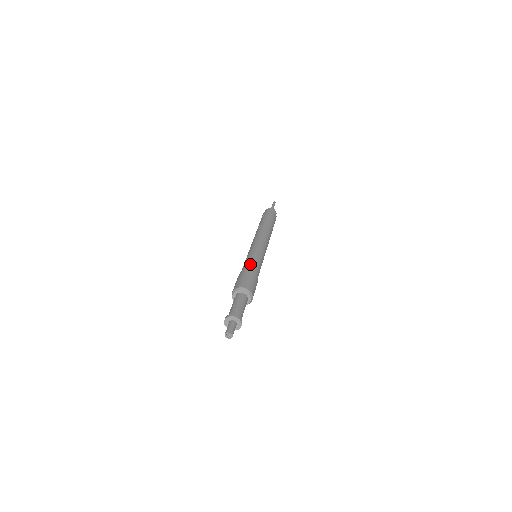
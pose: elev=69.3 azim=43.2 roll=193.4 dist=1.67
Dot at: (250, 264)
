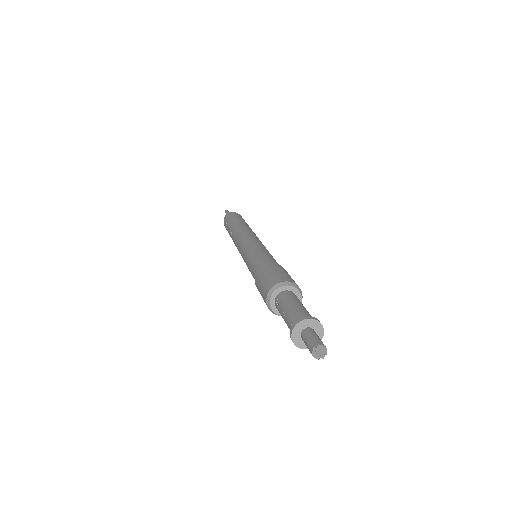
Dot at: (258, 261)
